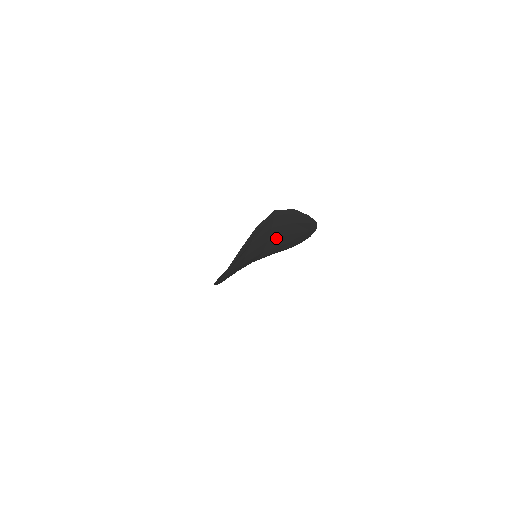
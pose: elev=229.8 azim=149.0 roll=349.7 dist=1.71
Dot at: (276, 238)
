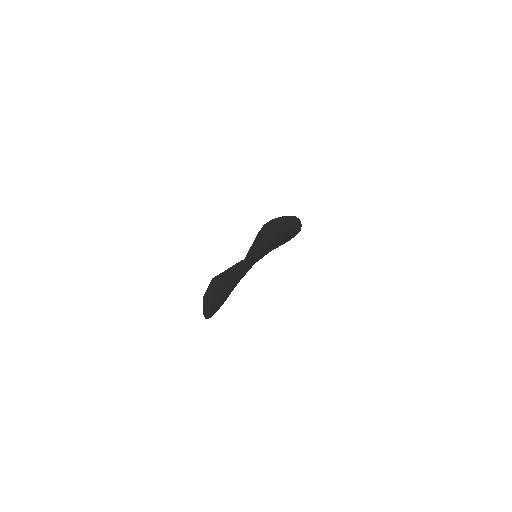
Dot at: occluded
